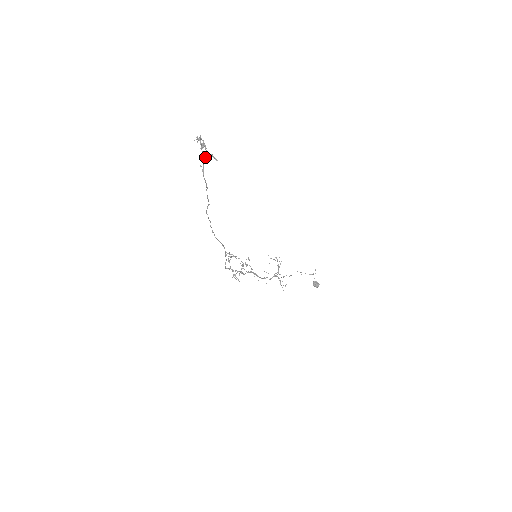
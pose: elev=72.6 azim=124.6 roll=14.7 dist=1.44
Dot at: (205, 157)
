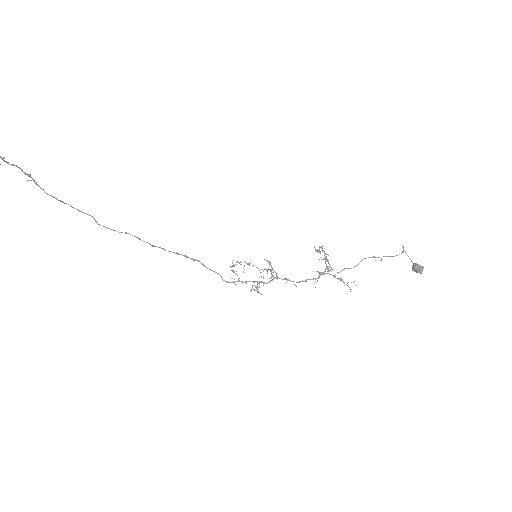
Dot at: occluded
